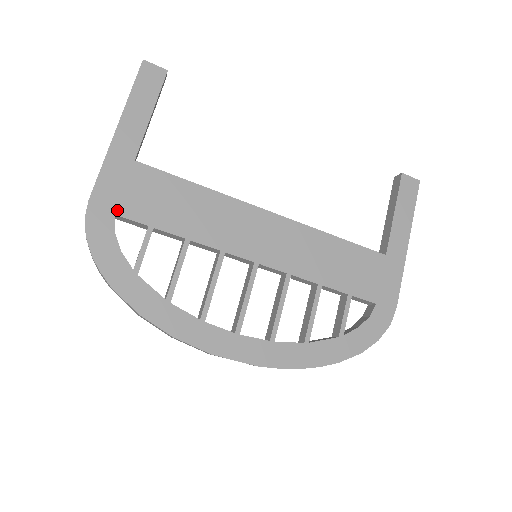
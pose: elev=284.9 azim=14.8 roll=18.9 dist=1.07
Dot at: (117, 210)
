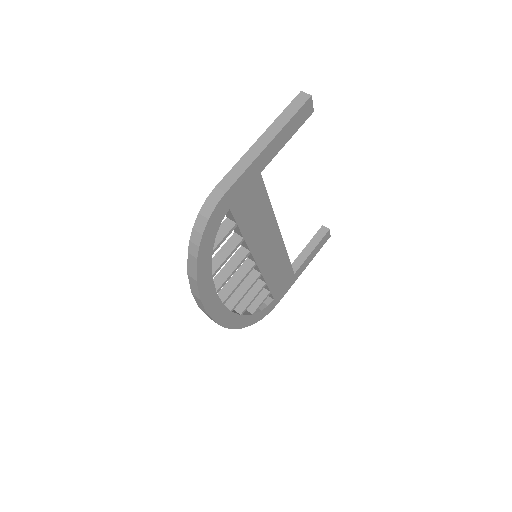
Dot at: (232, 206)
